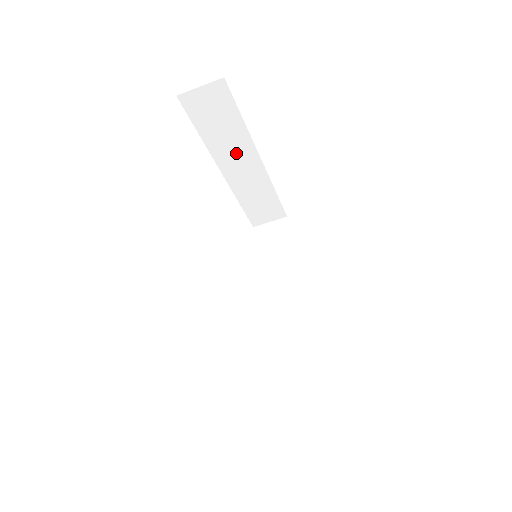
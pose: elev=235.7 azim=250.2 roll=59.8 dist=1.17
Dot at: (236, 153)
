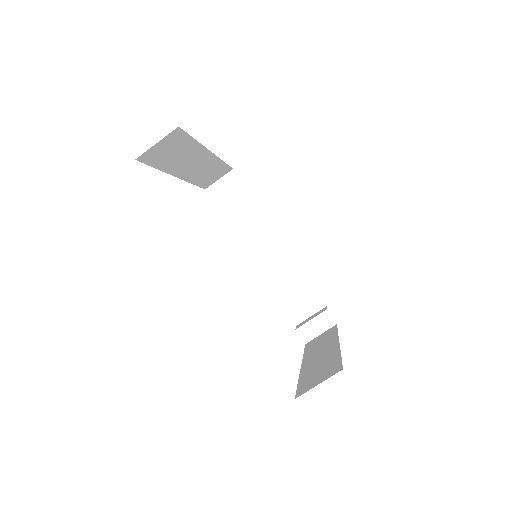
Dot at: (190, 161)
